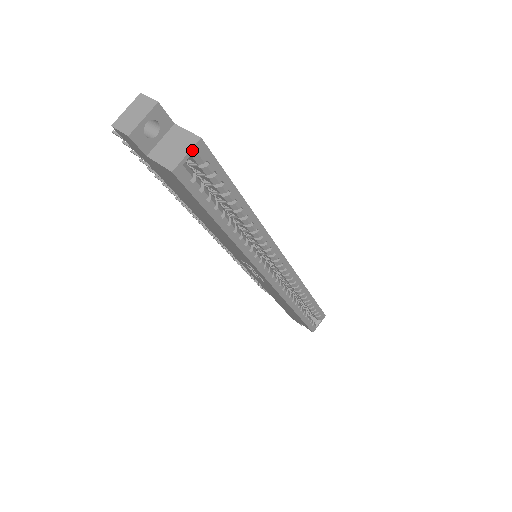
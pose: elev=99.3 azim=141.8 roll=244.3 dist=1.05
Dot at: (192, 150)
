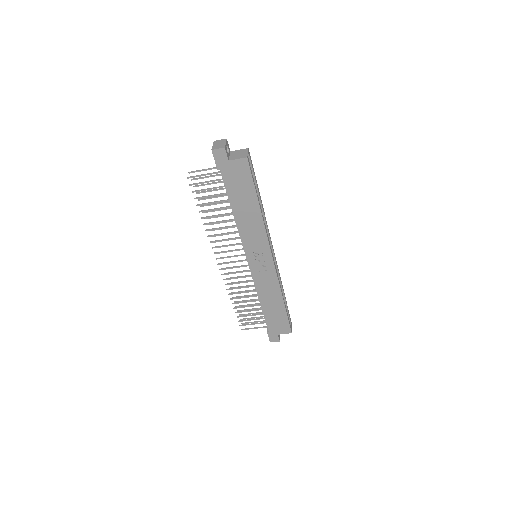
Dot at: (248, 152)
